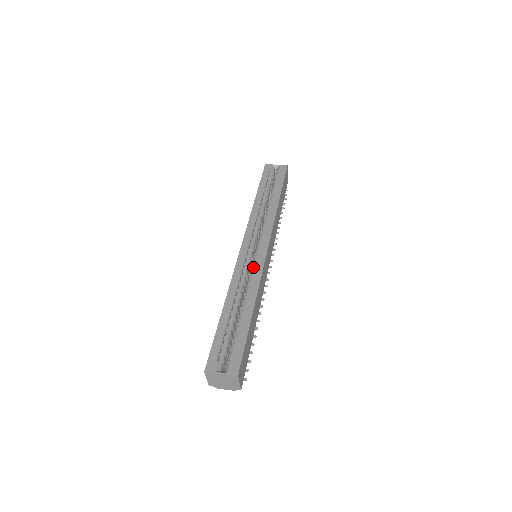
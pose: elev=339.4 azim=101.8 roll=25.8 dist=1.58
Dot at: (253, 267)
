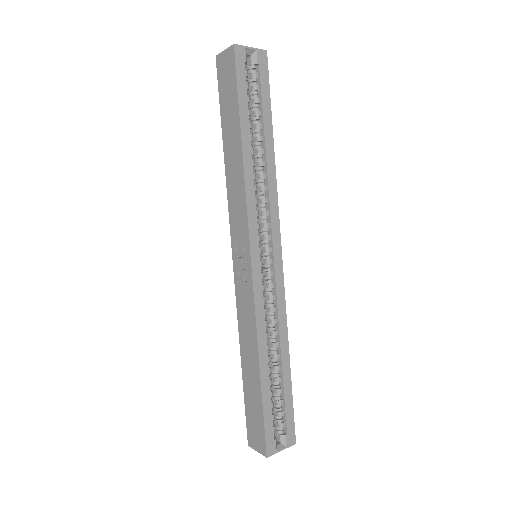
Dot at: (270, 290)
